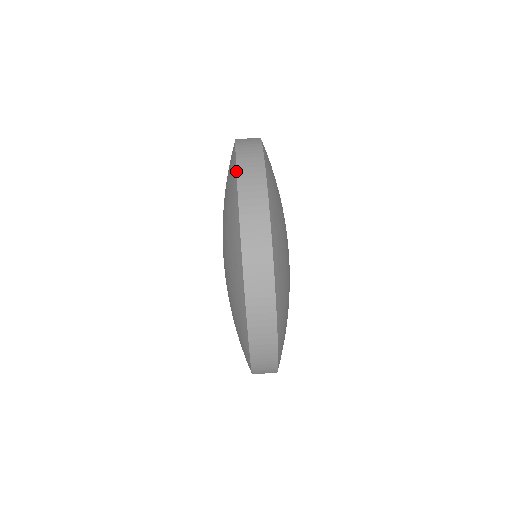
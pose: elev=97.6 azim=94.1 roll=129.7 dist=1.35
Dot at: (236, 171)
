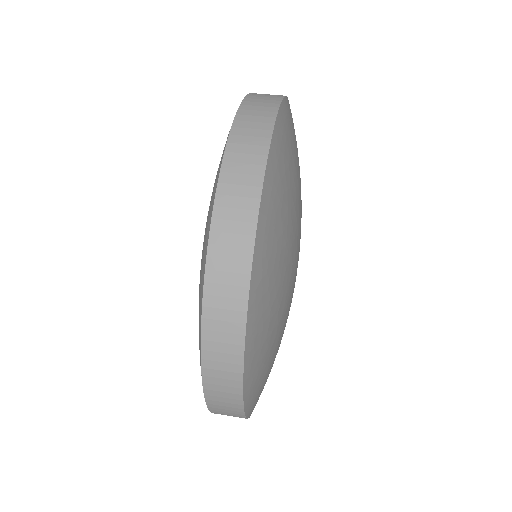
Dot at: occluded
